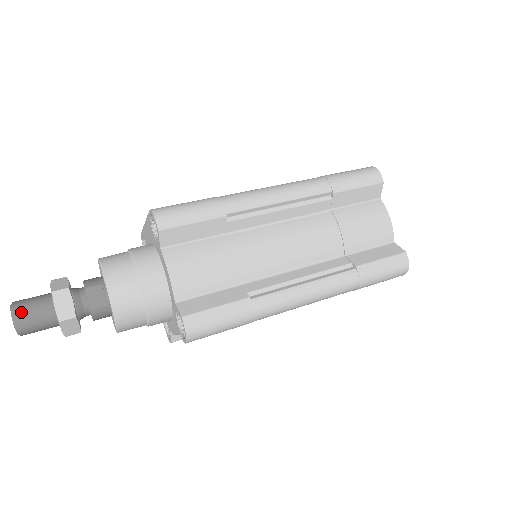
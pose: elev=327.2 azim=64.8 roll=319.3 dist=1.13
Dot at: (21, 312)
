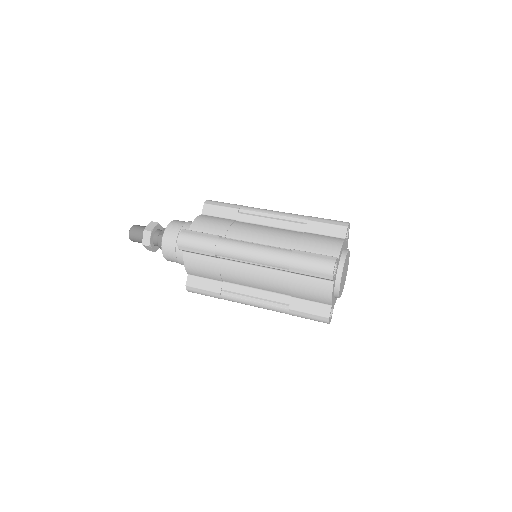
Dot at: (136, 226)
